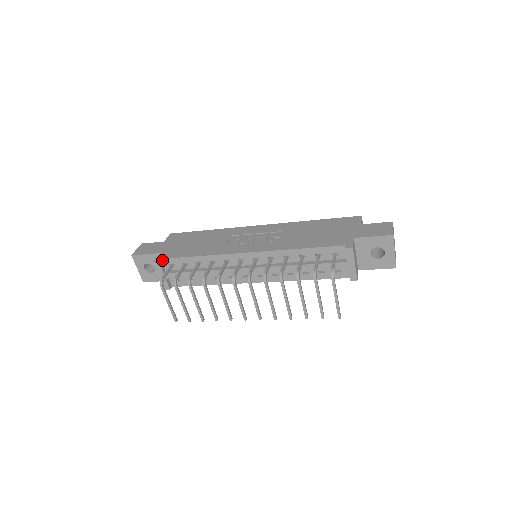
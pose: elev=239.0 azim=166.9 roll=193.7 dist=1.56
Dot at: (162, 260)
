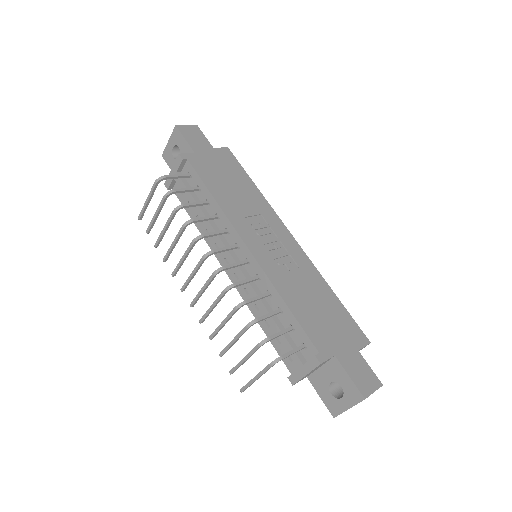
Dot at: (188, 161)
